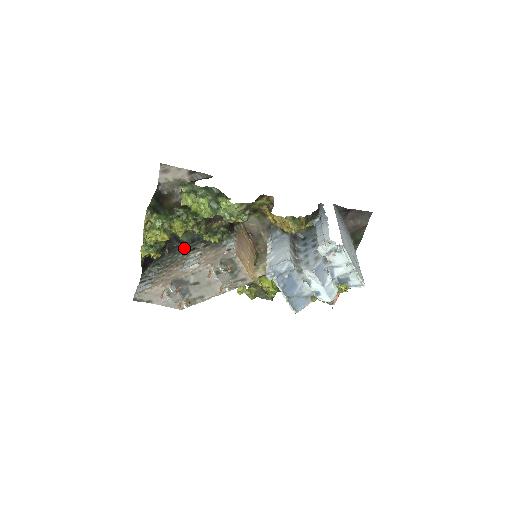
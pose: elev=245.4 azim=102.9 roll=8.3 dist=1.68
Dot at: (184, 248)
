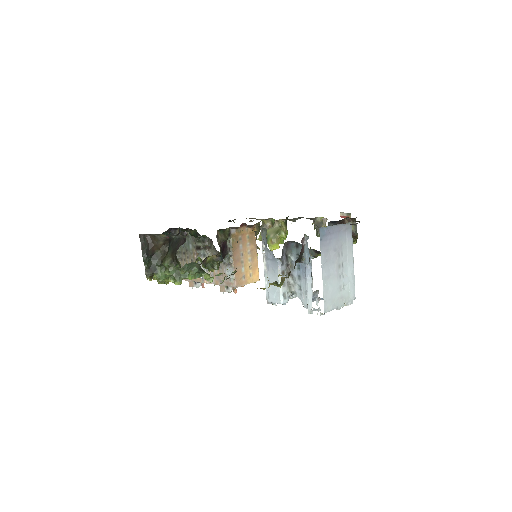
Dot at: (190, 235)
